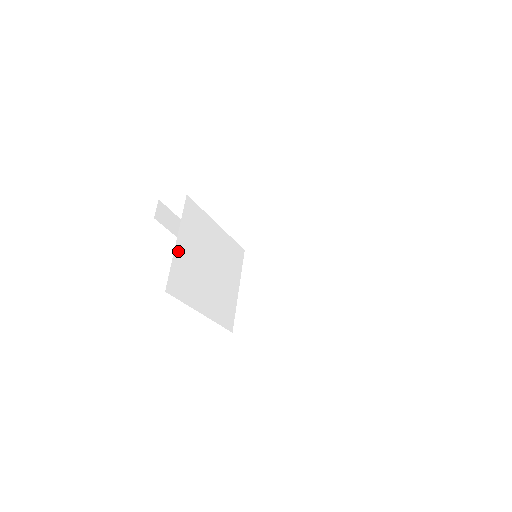
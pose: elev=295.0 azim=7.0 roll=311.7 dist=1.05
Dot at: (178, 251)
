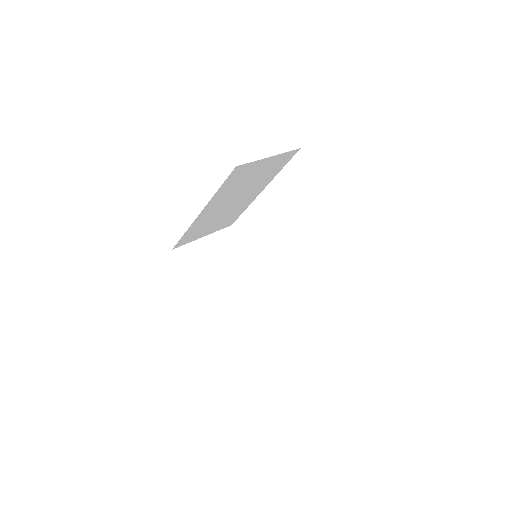
Dot at: (201, 243)
